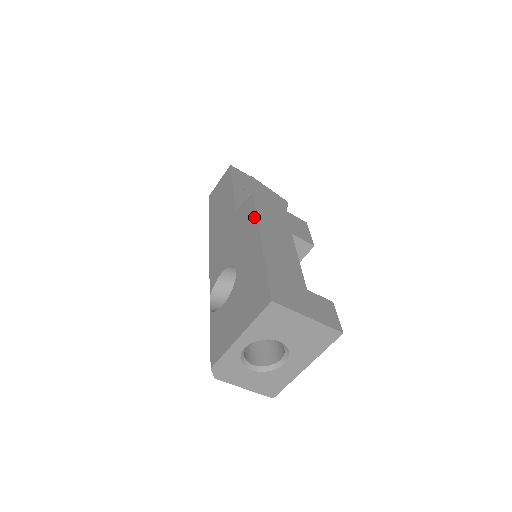
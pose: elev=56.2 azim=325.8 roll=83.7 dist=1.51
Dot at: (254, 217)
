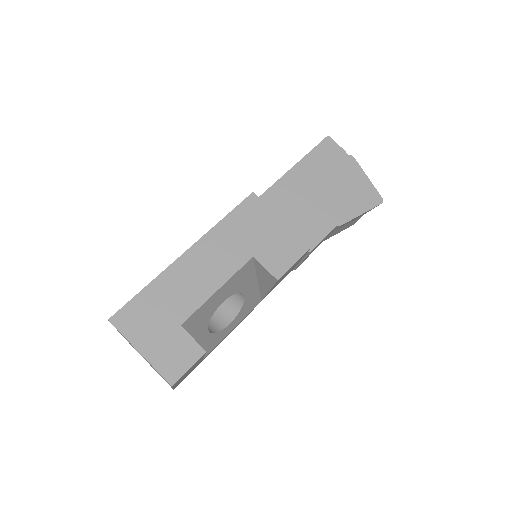
Dot at: (218, 223)
